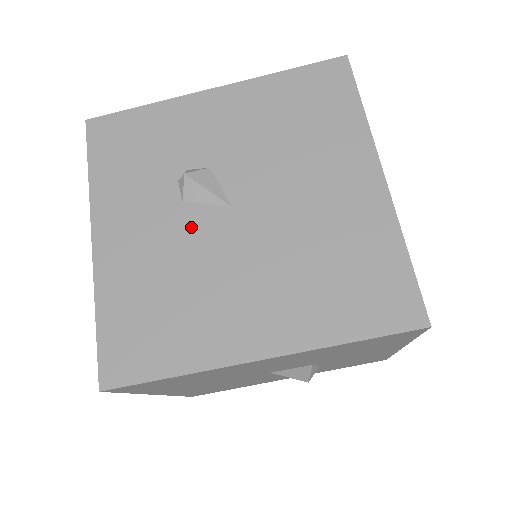
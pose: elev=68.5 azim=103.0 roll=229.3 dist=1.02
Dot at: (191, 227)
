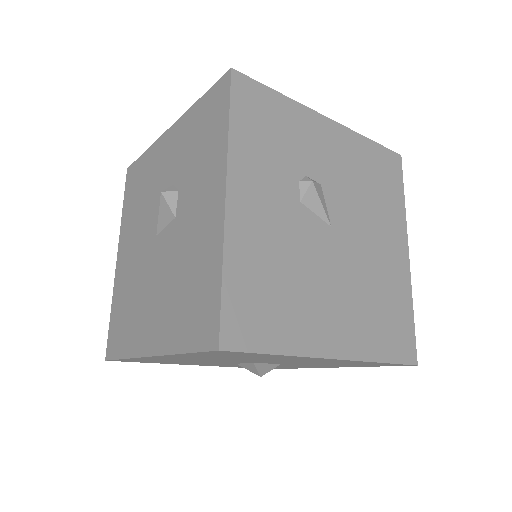
Dot at: (304, 228)
